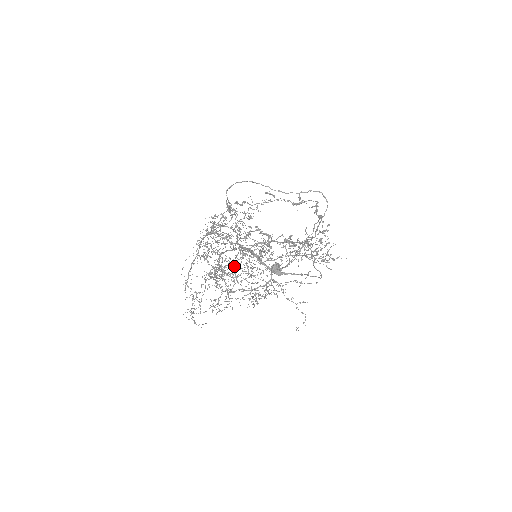
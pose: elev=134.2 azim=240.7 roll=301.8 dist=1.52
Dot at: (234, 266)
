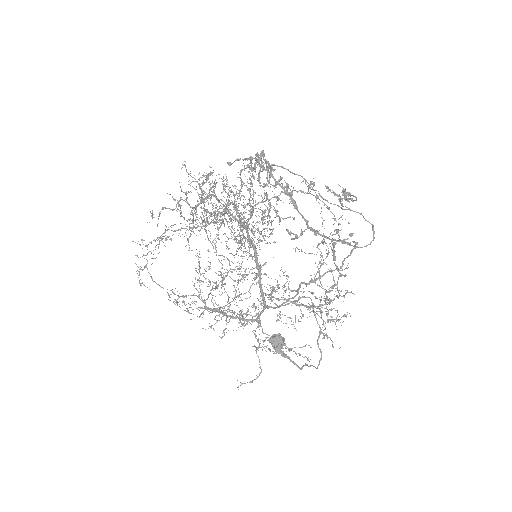
Dot at: (212, 172)
